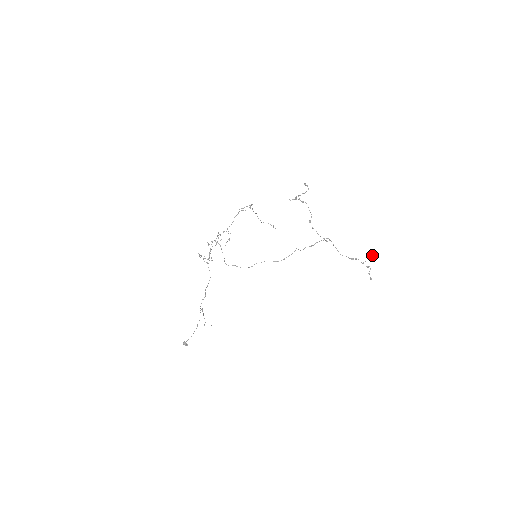
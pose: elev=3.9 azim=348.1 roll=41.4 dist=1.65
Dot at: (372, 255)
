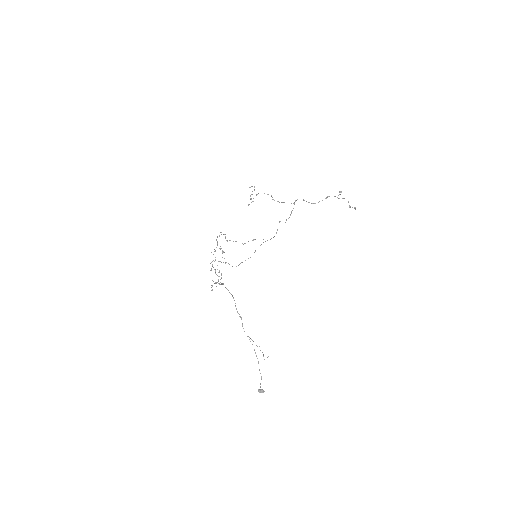
Dot at: occluded
